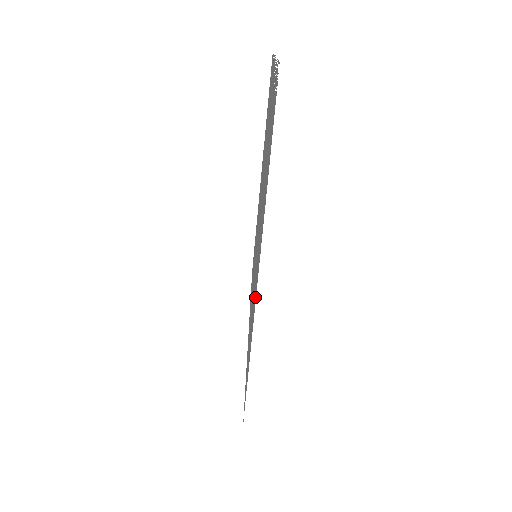
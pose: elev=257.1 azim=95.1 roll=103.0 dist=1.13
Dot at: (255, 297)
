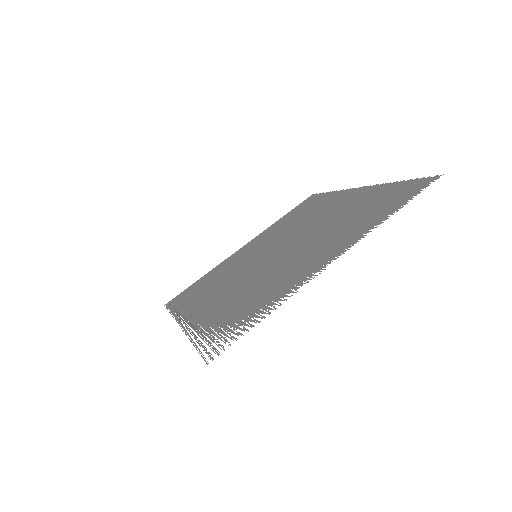
Dot at: (184, 317)
